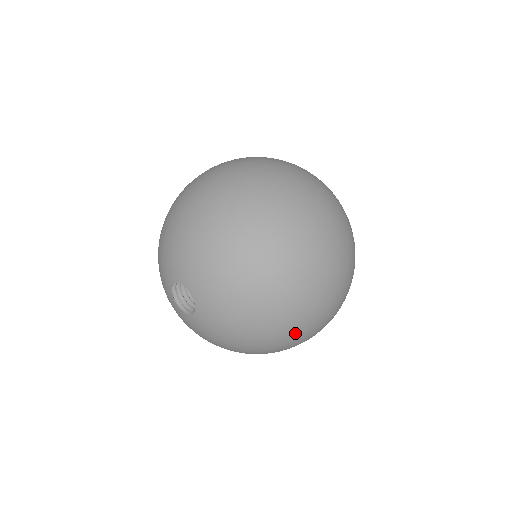
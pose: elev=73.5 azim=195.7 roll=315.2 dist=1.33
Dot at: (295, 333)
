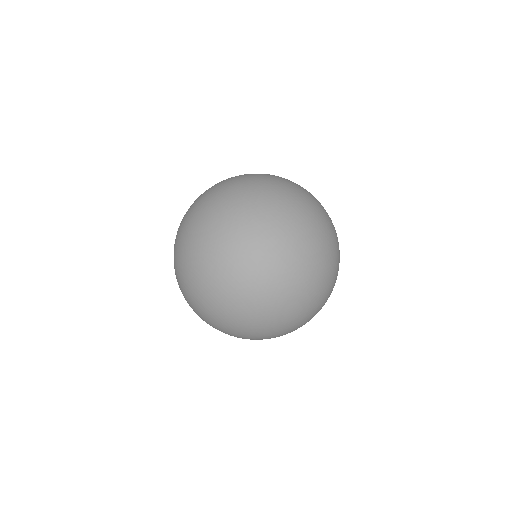
Dot at: (192, 248)
